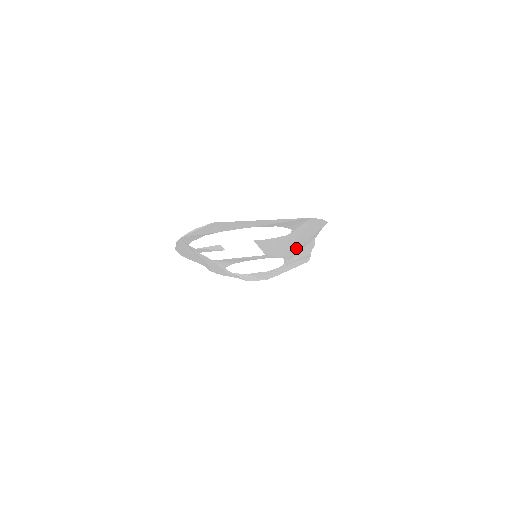
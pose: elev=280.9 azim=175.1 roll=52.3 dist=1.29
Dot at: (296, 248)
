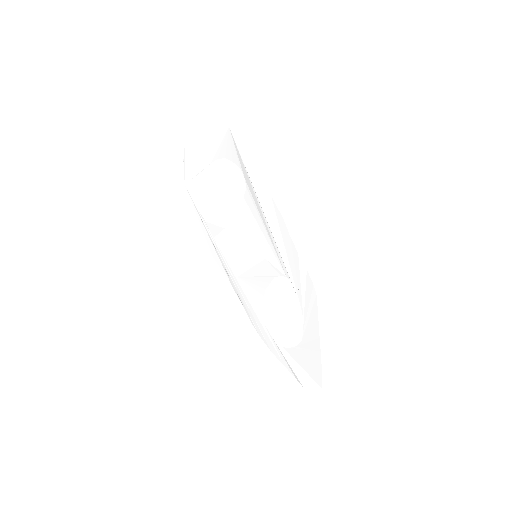
Dot at: (272, 227)
